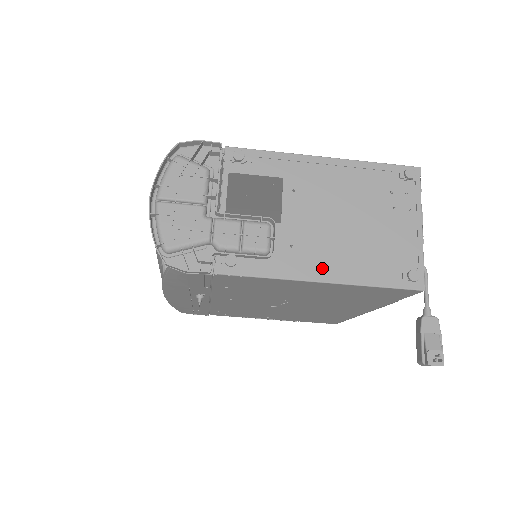
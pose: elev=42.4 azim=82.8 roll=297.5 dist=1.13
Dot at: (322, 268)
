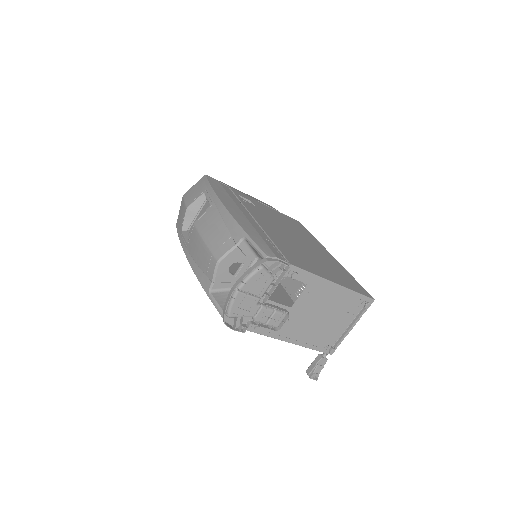
Dot at: (295, 333)
